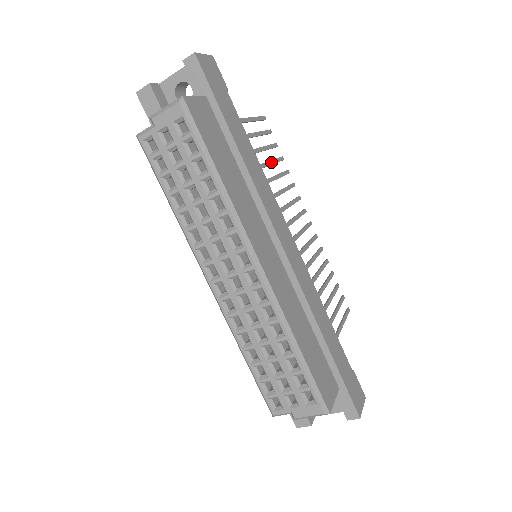
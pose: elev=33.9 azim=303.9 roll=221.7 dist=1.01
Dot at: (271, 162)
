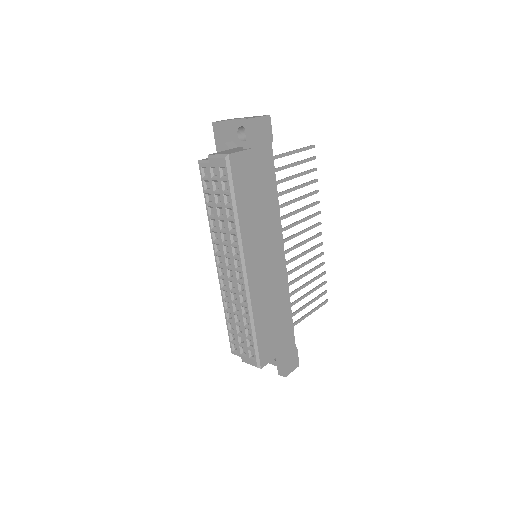
Dot at: (301, 186)
